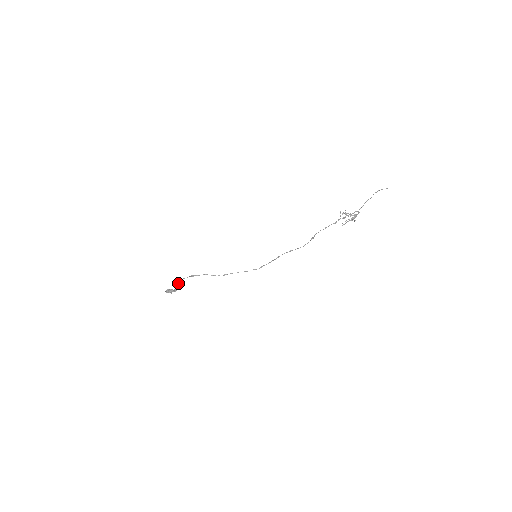
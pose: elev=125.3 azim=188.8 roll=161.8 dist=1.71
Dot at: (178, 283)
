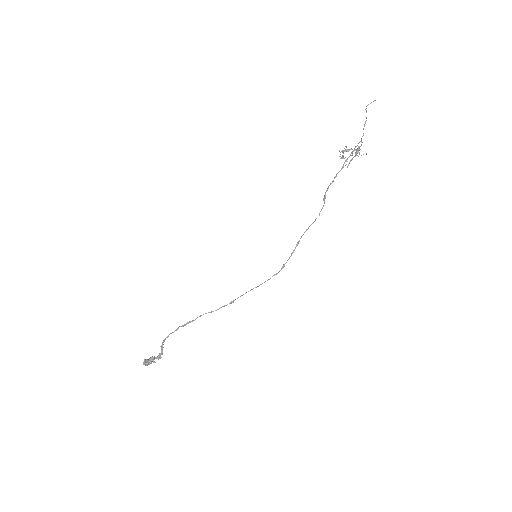
Dot at: (161, 345)
